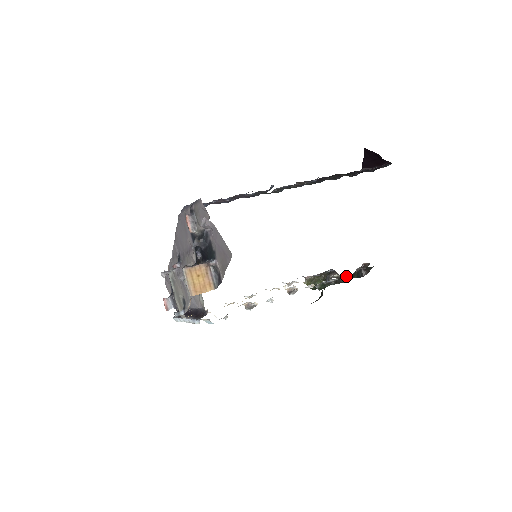
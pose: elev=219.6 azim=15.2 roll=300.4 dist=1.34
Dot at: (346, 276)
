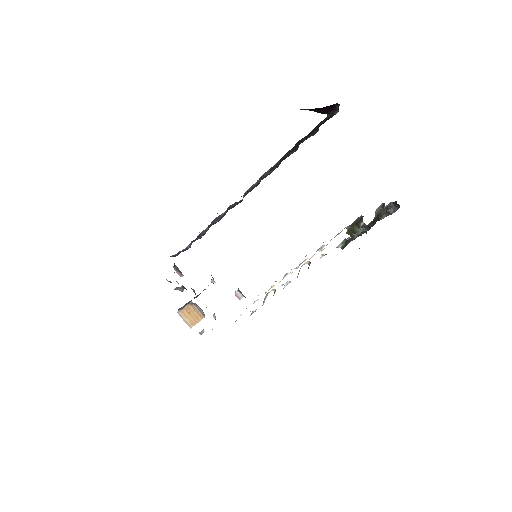
Dot at: occluded
